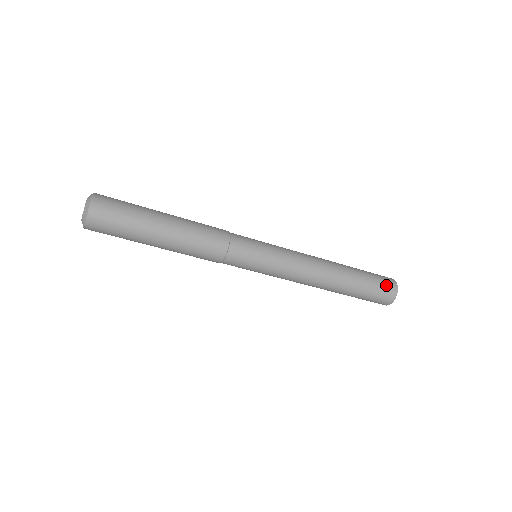
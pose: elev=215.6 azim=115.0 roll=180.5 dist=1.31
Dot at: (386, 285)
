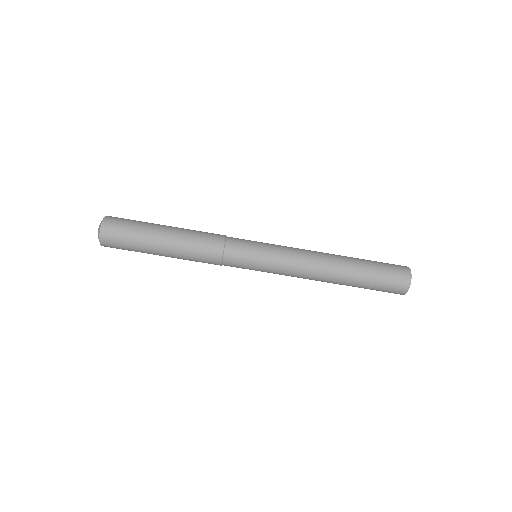
Dot at: (397, 275)
